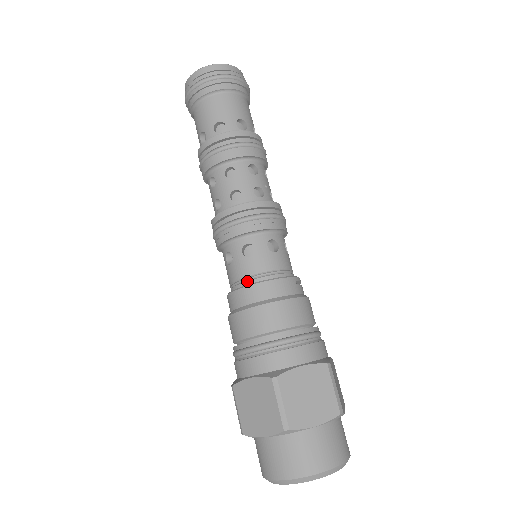
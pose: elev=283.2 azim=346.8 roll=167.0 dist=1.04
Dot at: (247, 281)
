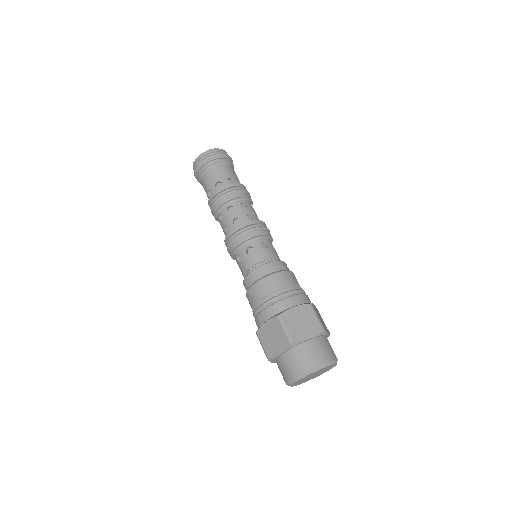
Dot at: (252, 268)
